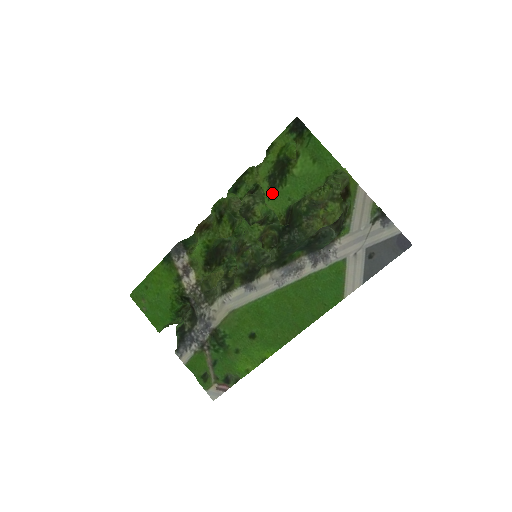
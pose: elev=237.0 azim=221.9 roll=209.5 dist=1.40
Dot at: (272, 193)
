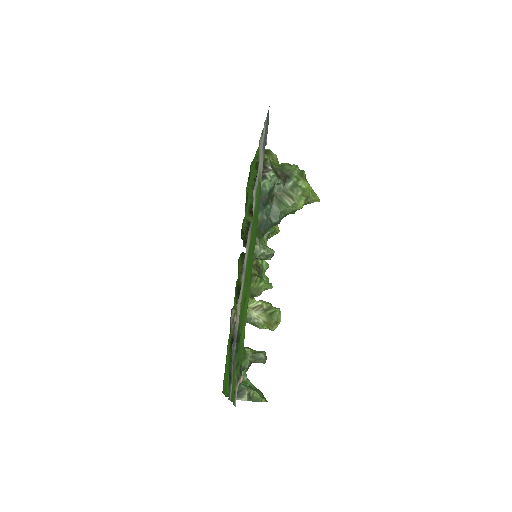
Dot at: (246, 210)
